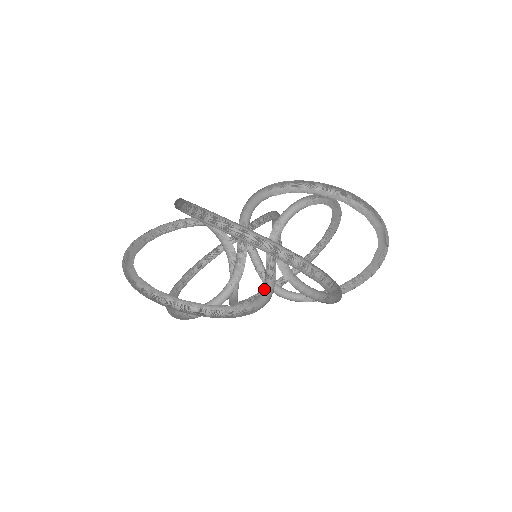
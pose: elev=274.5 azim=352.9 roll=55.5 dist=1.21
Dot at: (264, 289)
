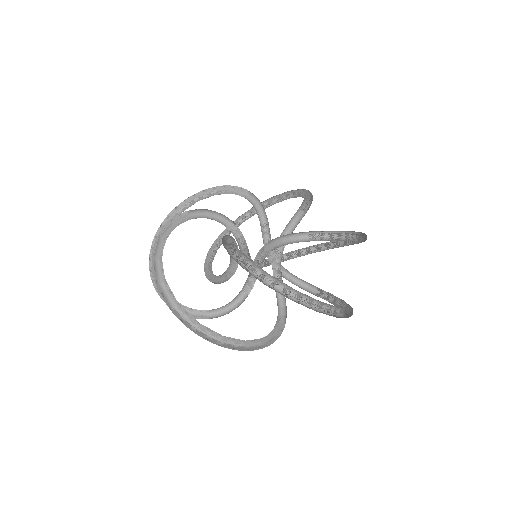
Dot at: (276, 294)
